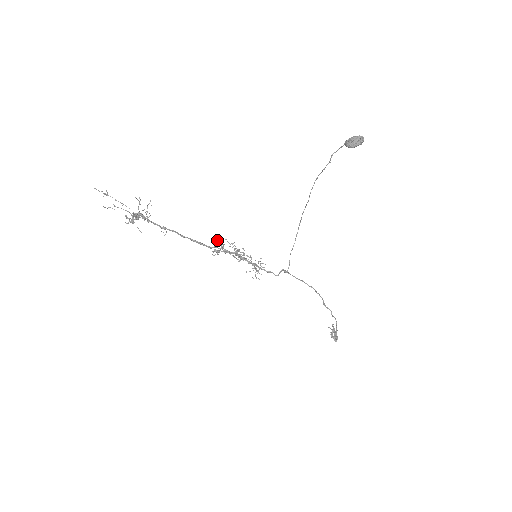
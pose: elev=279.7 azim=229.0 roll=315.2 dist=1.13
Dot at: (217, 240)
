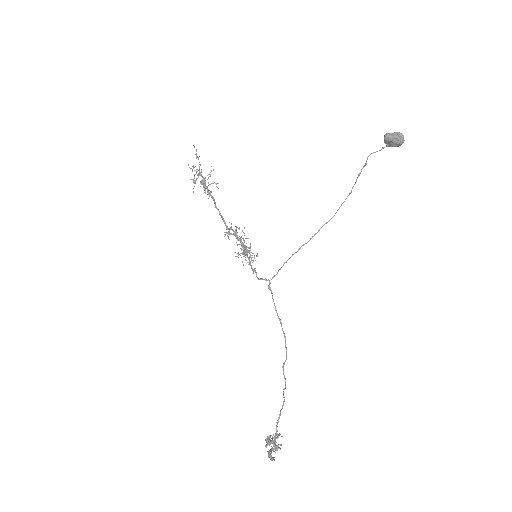
Dot at: occluded
